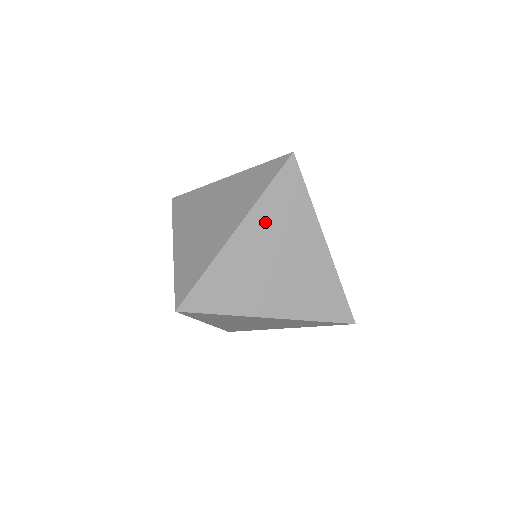
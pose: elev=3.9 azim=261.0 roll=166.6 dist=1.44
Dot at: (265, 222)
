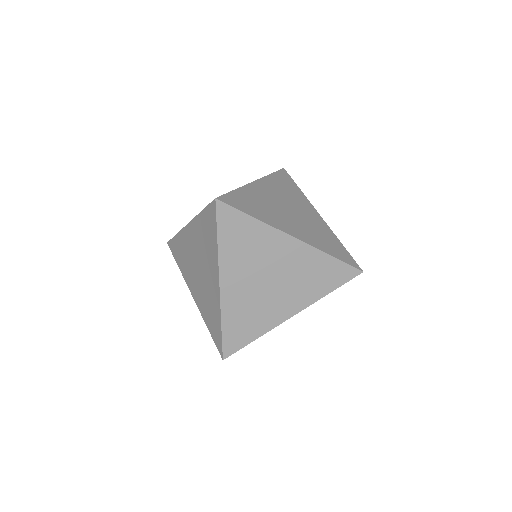
Dot at: occluded
